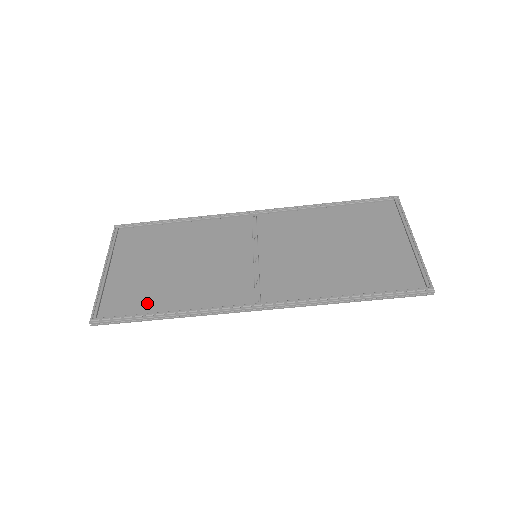
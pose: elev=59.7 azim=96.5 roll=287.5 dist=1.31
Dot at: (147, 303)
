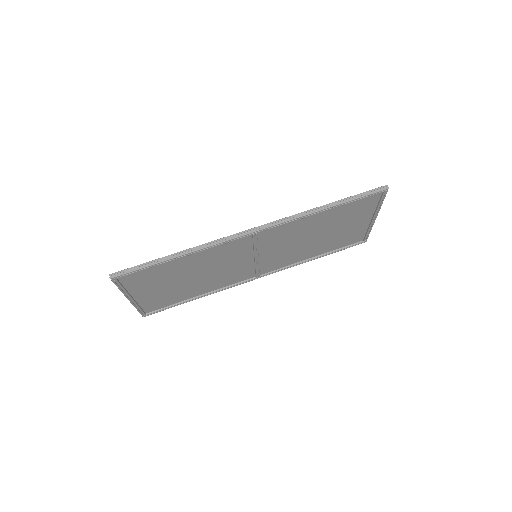
Dot at: (162, 267)
